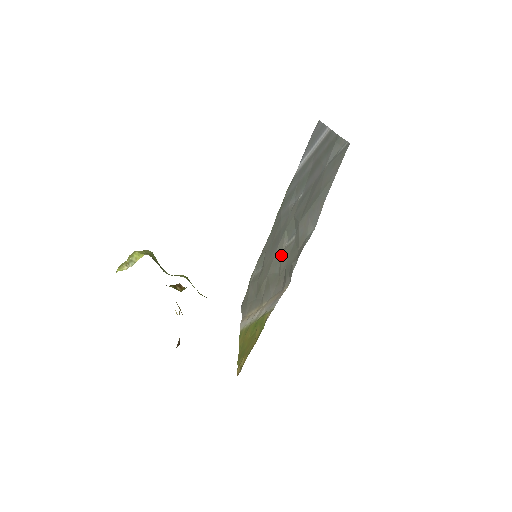
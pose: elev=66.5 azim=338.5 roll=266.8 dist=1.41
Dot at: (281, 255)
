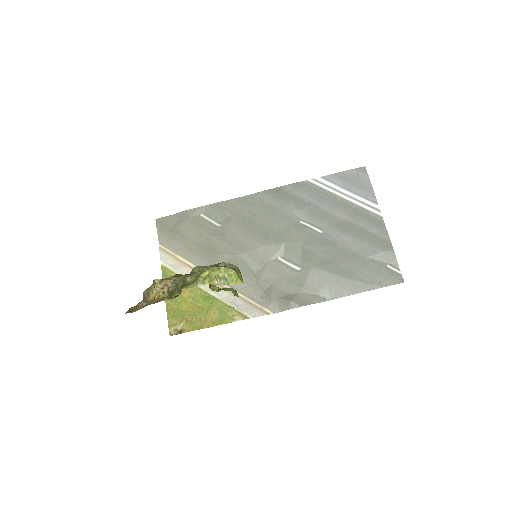
Dot at: (268, 261)
